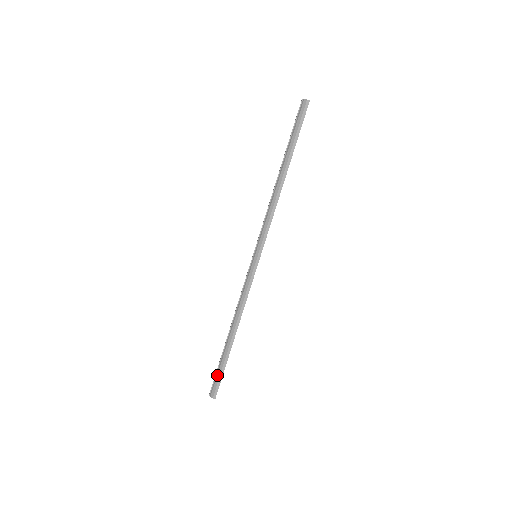
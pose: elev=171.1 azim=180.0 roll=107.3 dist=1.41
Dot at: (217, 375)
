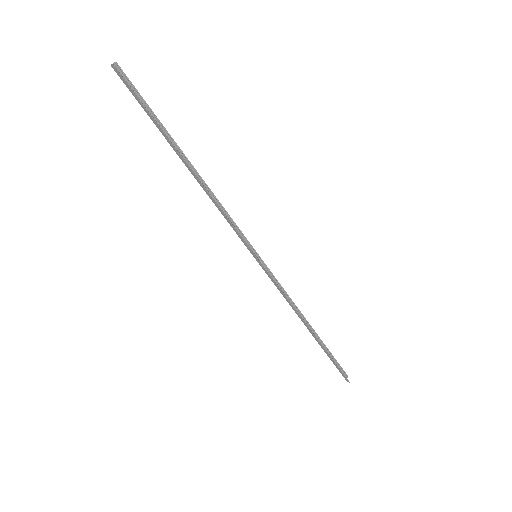
Dot at: (333, 363)
